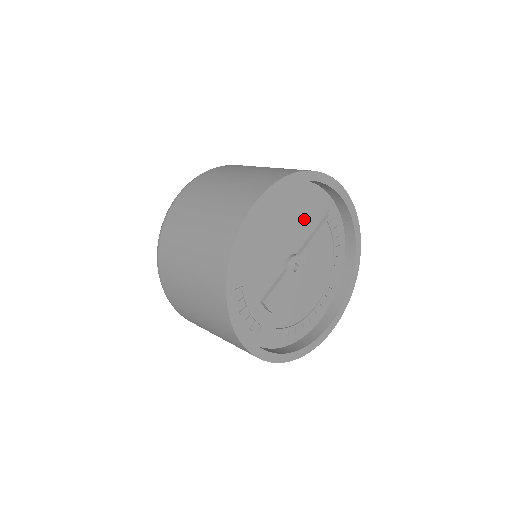
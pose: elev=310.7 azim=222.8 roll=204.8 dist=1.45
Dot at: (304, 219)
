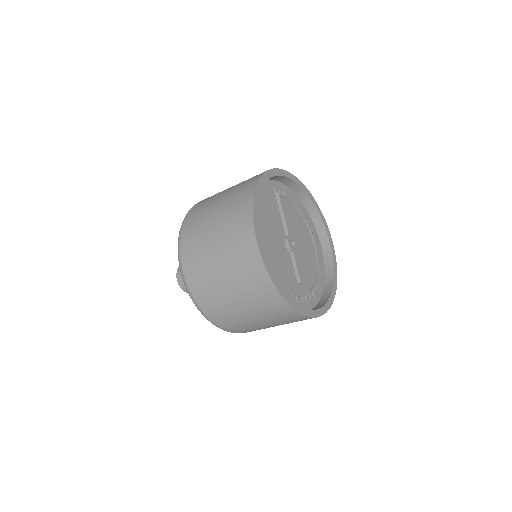
Dot at: (271, 212)
